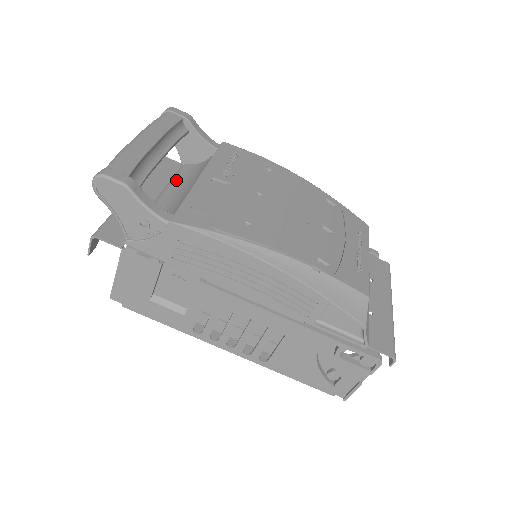
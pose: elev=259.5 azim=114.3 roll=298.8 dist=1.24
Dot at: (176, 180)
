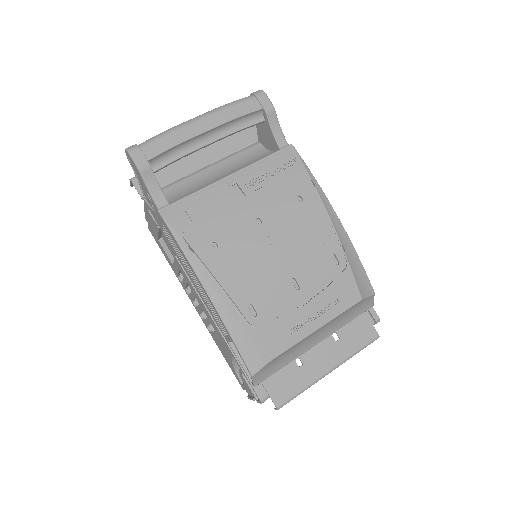
Dot at: (233, 158)
